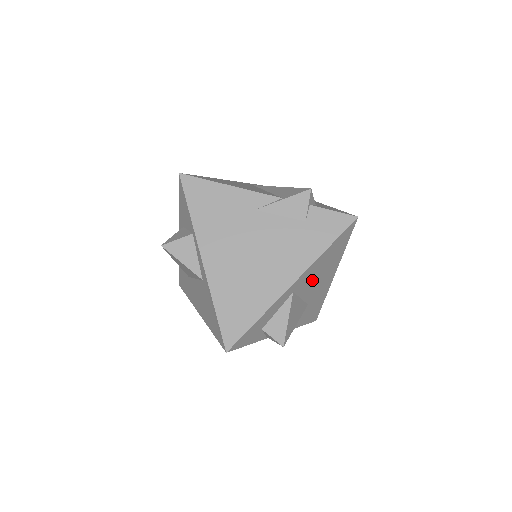
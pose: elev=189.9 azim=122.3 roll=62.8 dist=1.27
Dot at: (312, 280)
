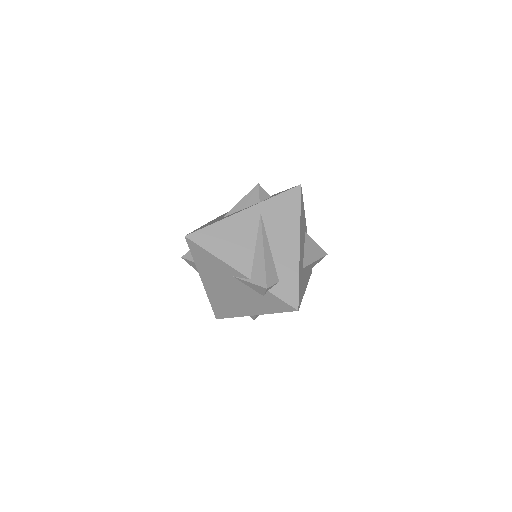
Dot at: occluded
